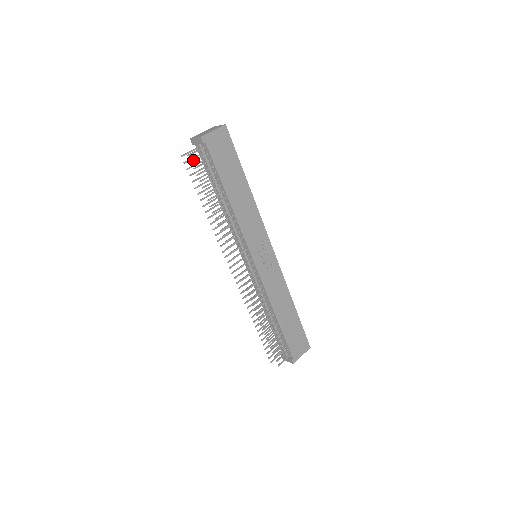
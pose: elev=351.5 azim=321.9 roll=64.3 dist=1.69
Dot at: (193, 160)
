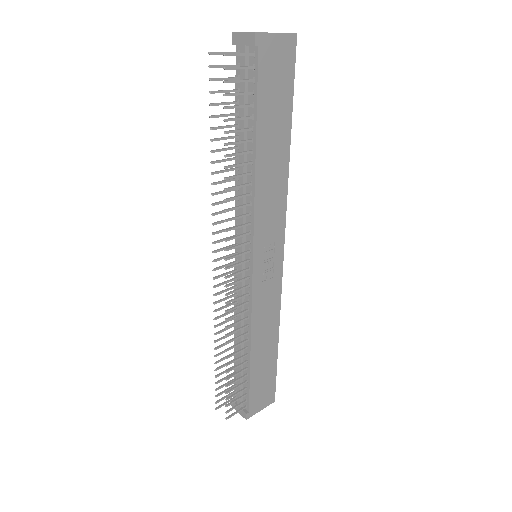
Dot at: occluded
